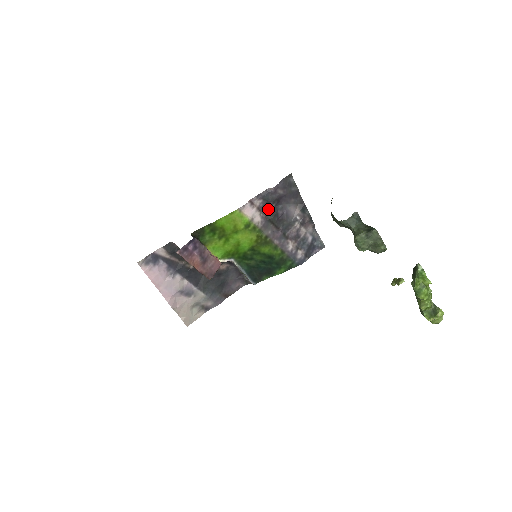
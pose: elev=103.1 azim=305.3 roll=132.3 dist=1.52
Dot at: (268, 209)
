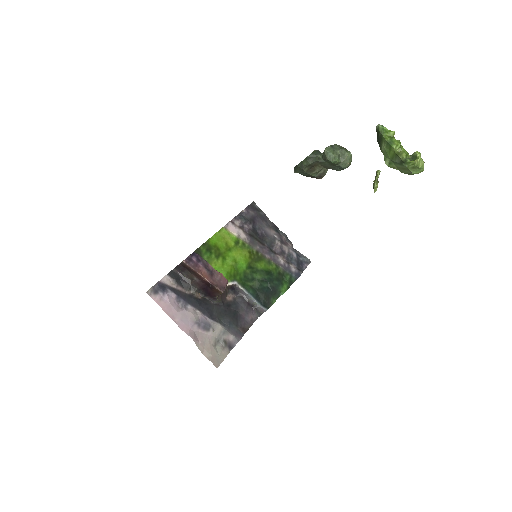
Dot at: (248, 229)
